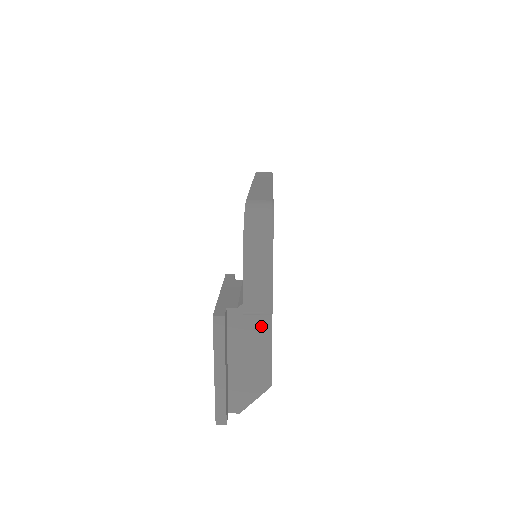
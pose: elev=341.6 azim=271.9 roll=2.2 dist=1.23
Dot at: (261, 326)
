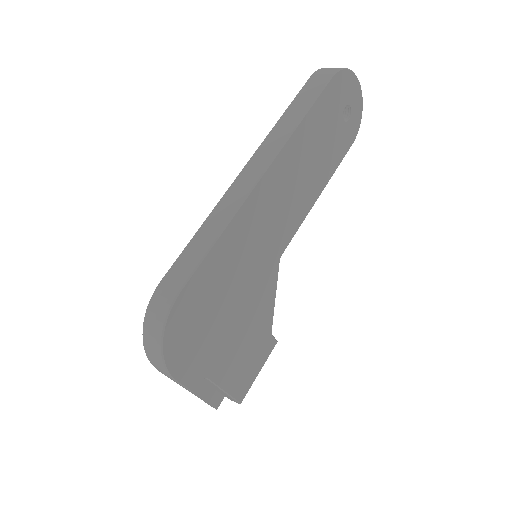
Dot at: (206, 379)
